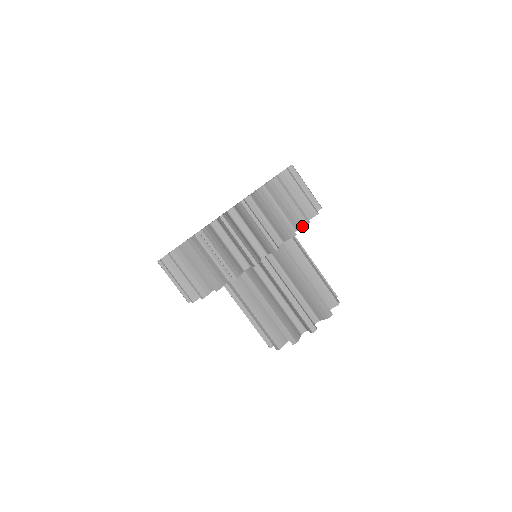
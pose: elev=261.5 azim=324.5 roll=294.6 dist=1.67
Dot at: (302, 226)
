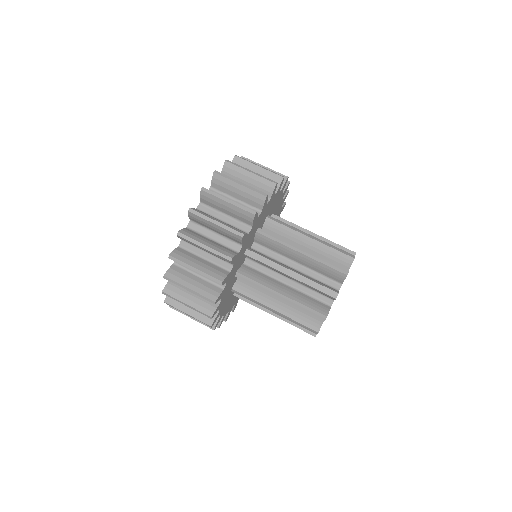
Dot at: (286, 185)
